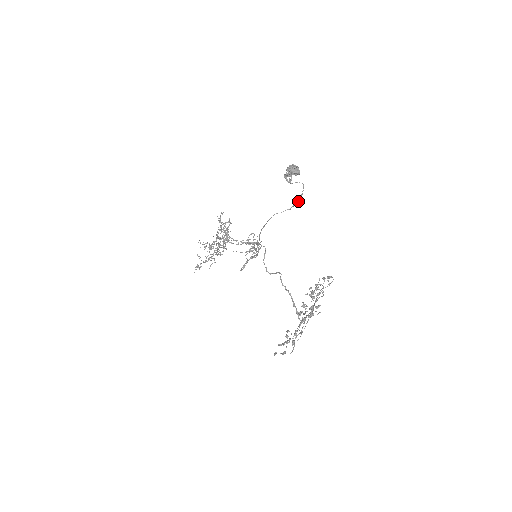
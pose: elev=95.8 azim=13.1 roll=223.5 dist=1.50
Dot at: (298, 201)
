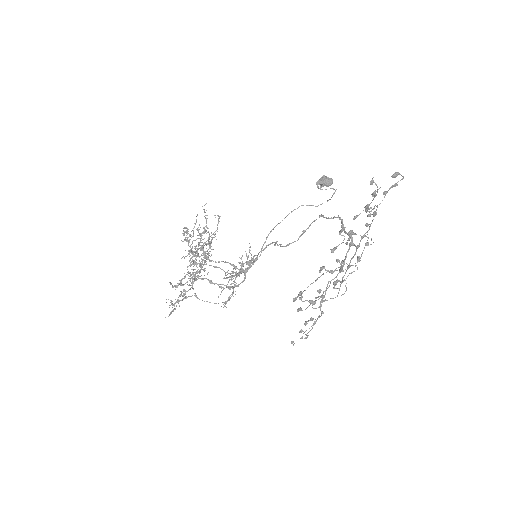
Dot at: (328, 200)
